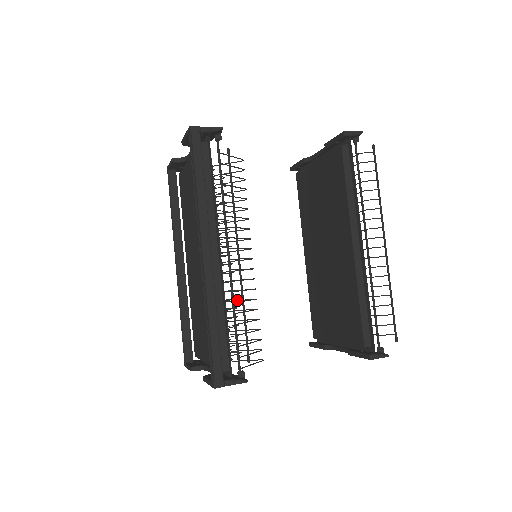
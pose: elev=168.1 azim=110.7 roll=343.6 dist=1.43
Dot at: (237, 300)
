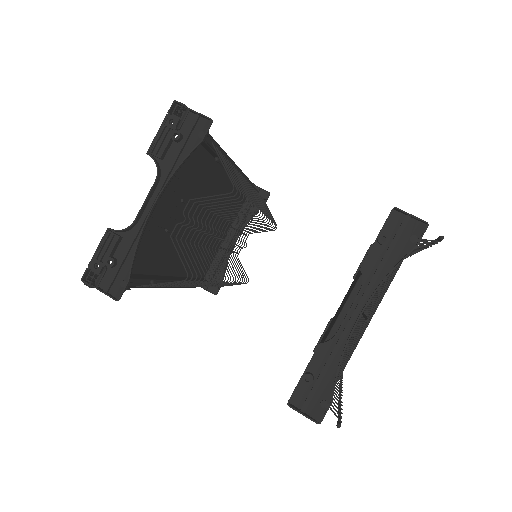
Dot at: occluded
